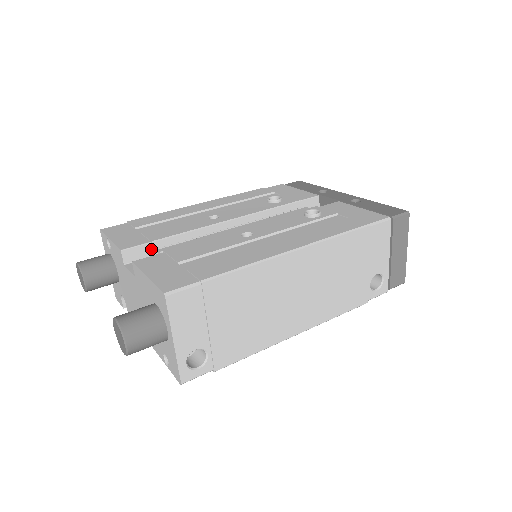
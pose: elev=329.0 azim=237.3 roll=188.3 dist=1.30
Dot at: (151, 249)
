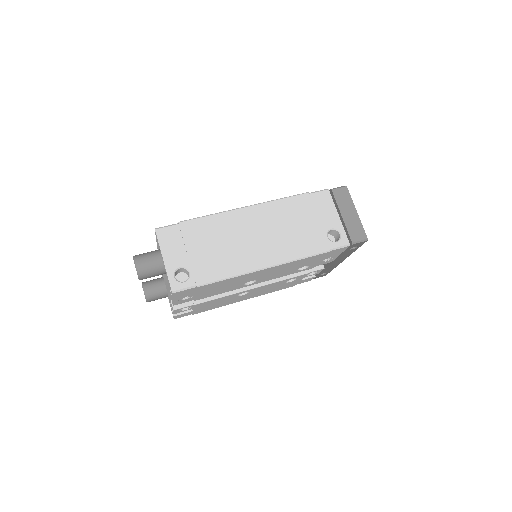
Dot at: occluded
